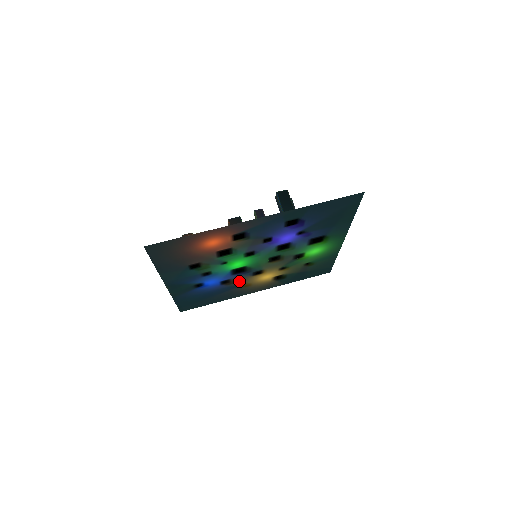
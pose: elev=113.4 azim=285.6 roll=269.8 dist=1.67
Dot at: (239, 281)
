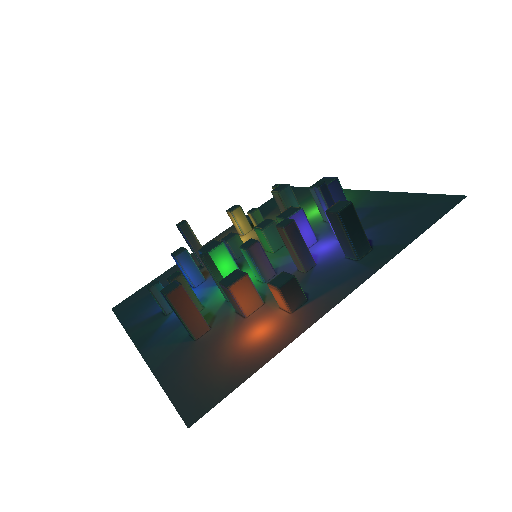
Dot at: occluded
